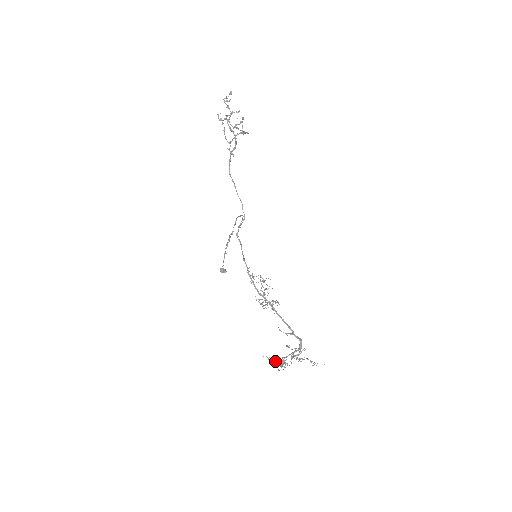
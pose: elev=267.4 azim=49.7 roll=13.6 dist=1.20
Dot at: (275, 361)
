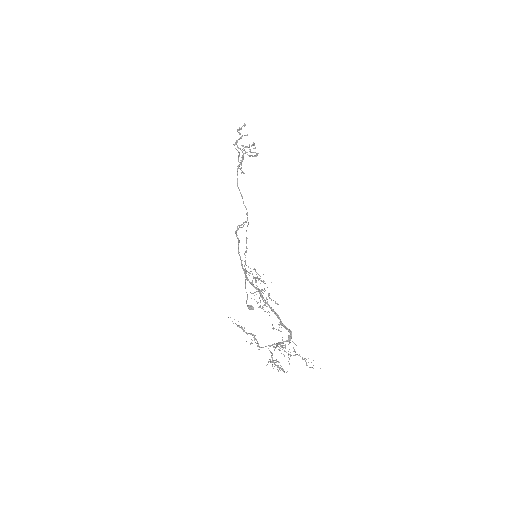
Dot at: (241, 326)
